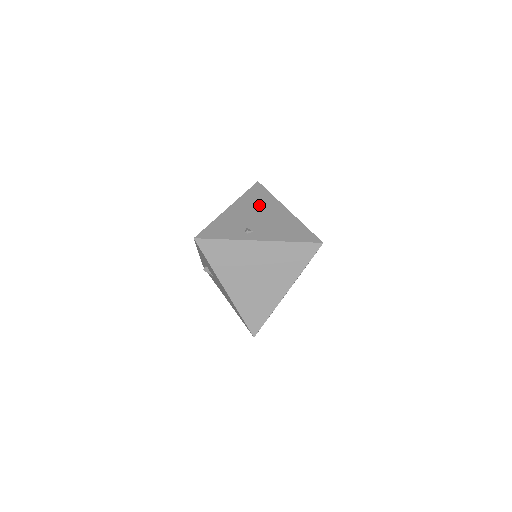
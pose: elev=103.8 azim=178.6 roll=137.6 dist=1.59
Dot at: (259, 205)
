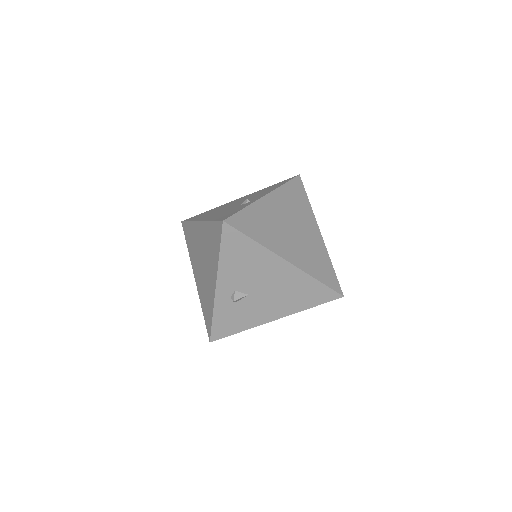
Dot at: (216, 210)
